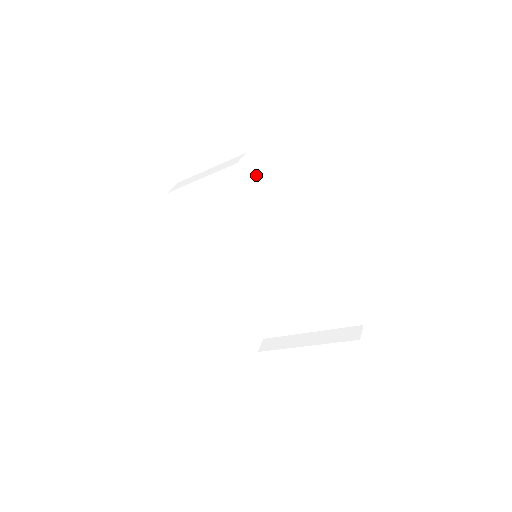
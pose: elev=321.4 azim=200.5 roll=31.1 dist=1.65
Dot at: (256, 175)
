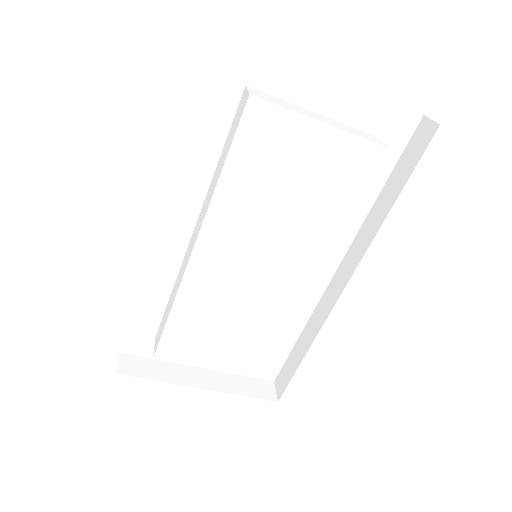
Dot at: (362, 169)
